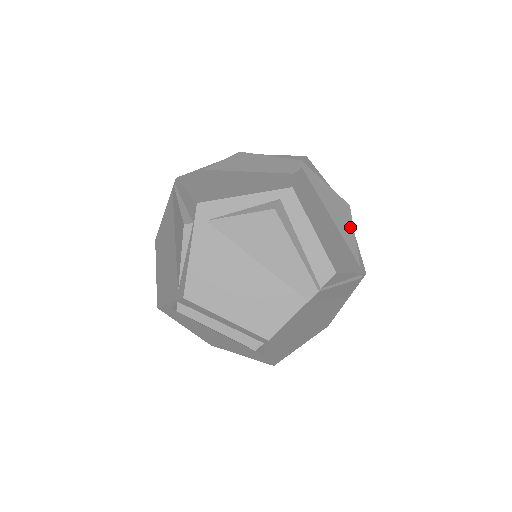
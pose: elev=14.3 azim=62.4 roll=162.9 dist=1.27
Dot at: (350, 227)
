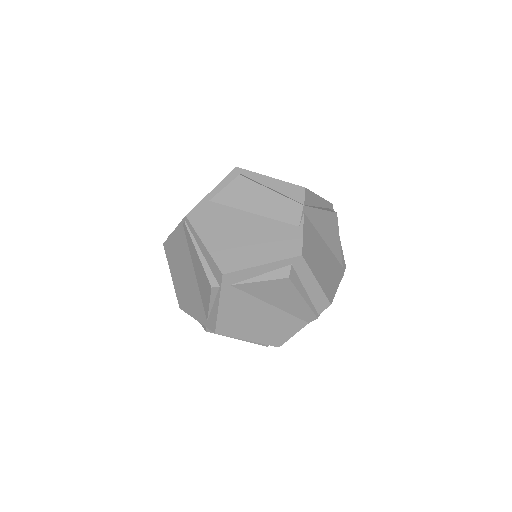
Dot at: (337, 236)
